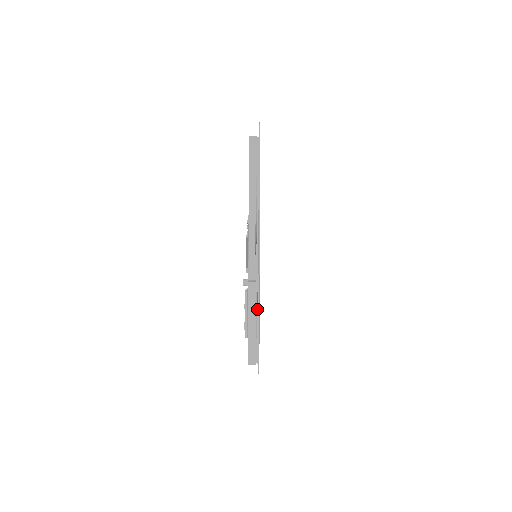
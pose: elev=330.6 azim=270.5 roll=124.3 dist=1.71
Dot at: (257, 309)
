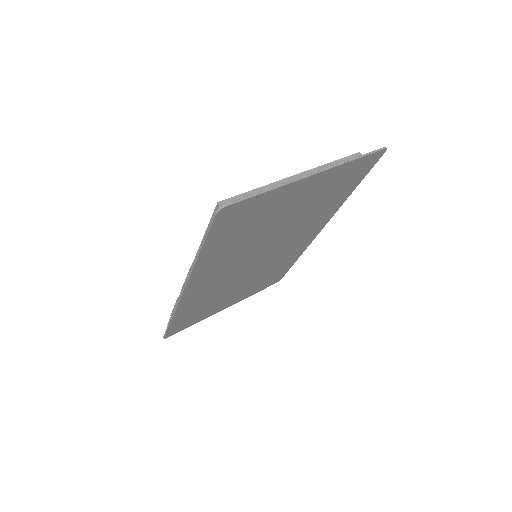
Dot at: occluded
